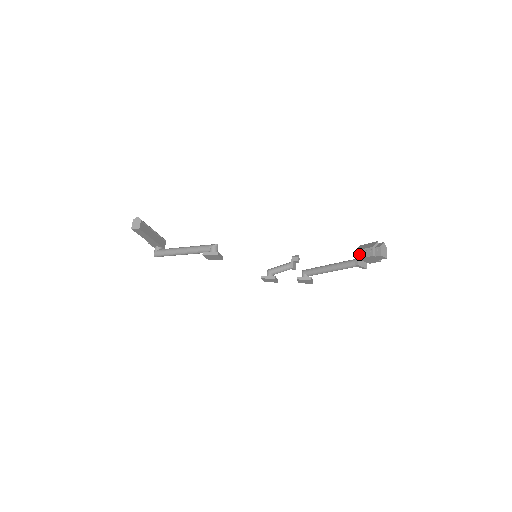
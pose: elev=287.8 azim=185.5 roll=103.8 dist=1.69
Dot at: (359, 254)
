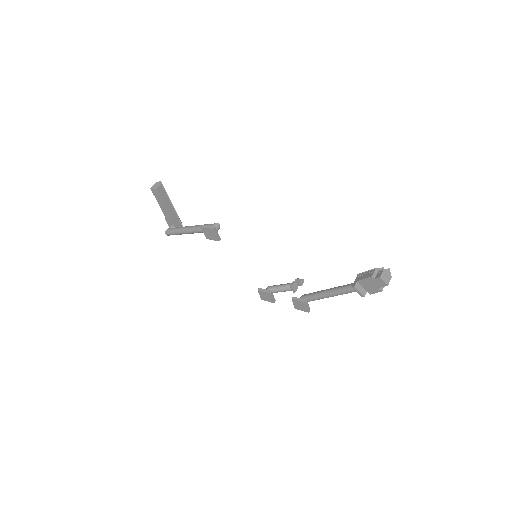
Dot at: (360, 276)
